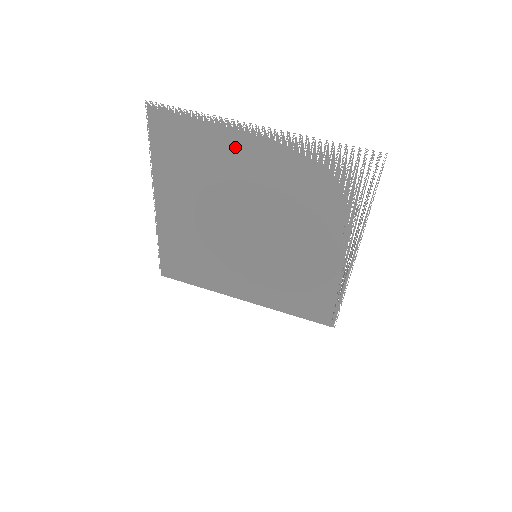
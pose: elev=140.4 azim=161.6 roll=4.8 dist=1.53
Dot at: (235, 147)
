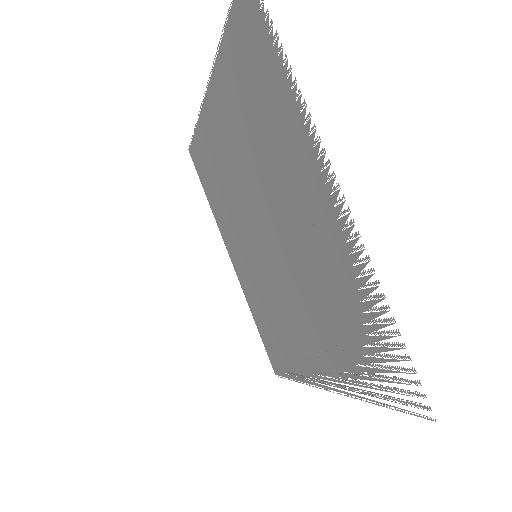
Dot at: (298, 157)
